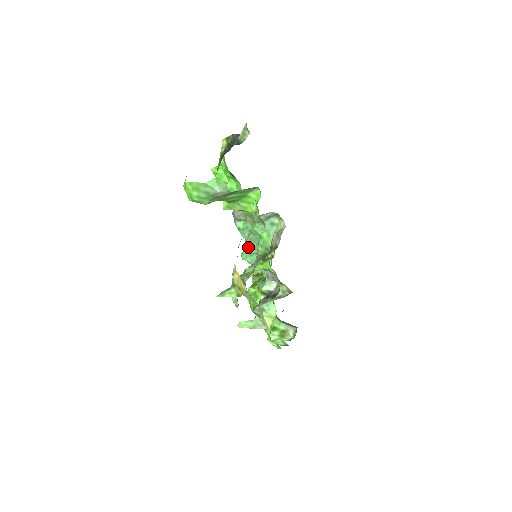
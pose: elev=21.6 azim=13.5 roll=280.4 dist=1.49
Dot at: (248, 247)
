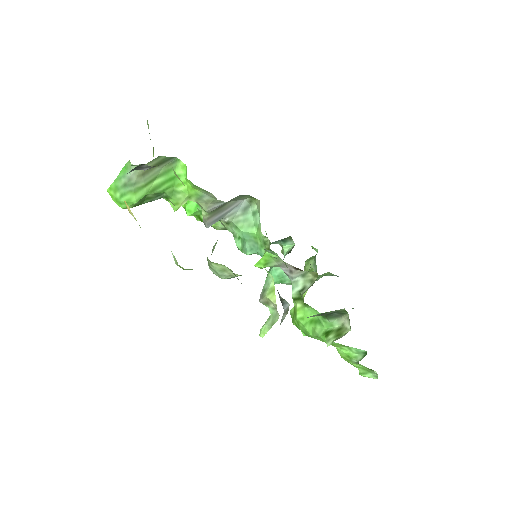
Dot at: (171, 202)
